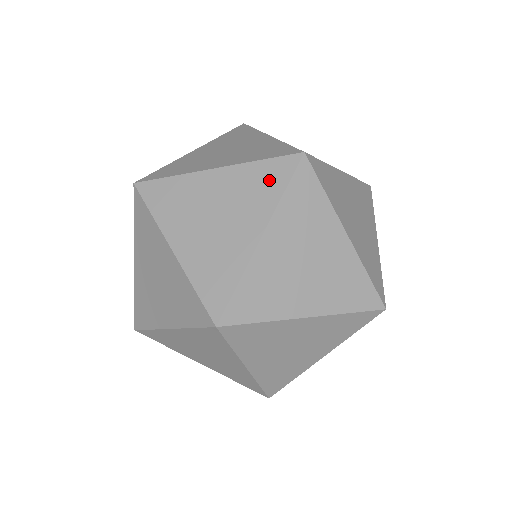
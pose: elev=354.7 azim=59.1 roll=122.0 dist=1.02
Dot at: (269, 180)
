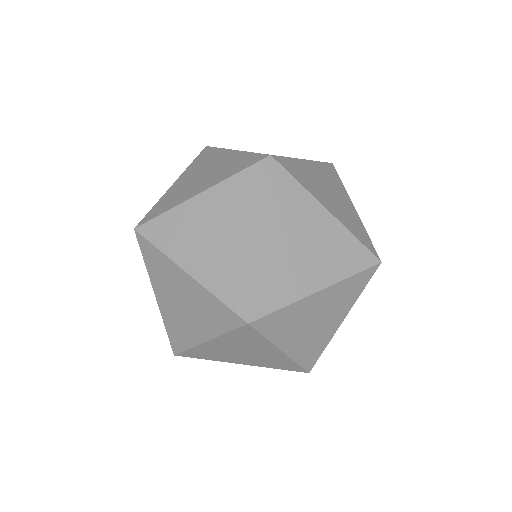
Dot at: (220, 317)
